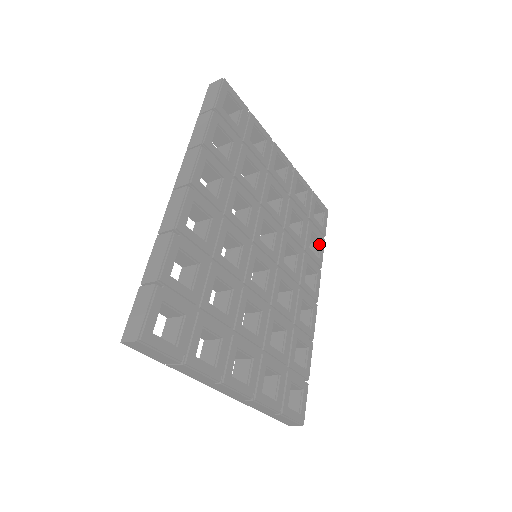
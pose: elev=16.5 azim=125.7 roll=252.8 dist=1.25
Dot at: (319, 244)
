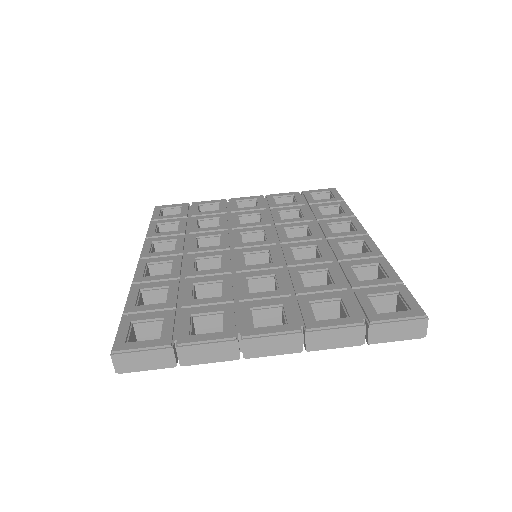
Dot at: (339, 208)
